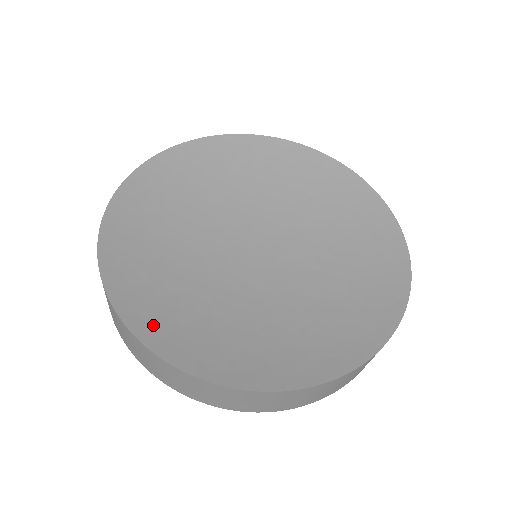
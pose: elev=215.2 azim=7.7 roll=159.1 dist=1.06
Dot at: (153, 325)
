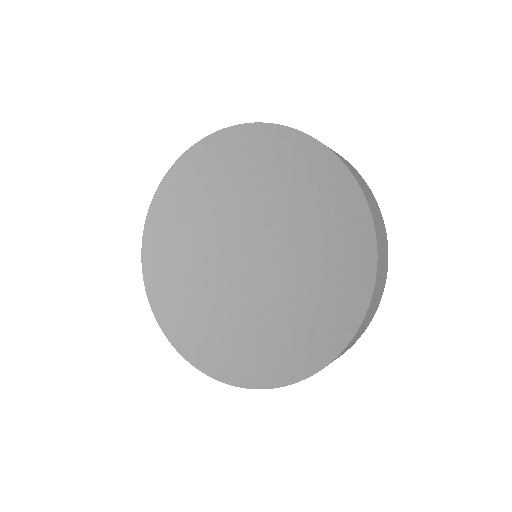
Dot at: (180, 333)
